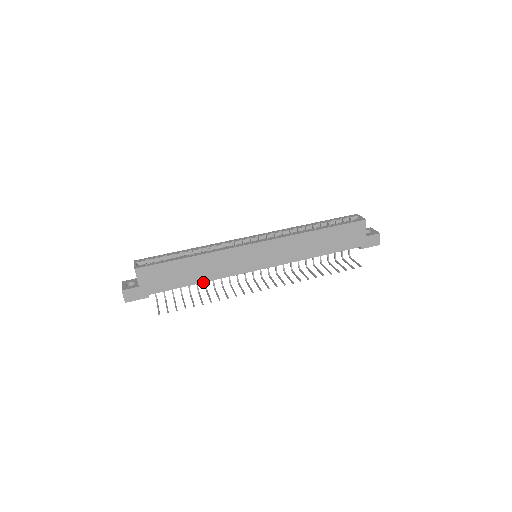
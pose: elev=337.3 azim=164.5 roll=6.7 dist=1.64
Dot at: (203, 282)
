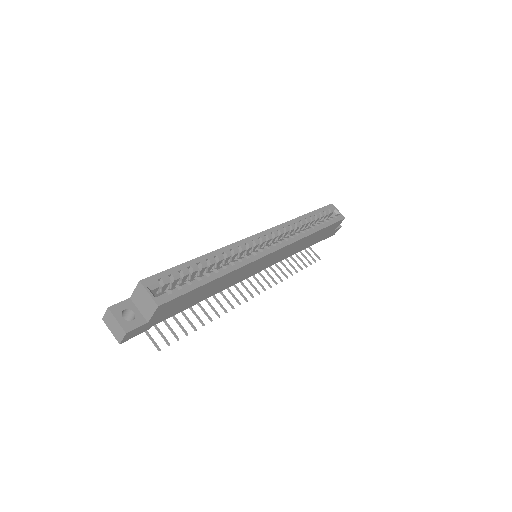
Dot at: (208, 297)
